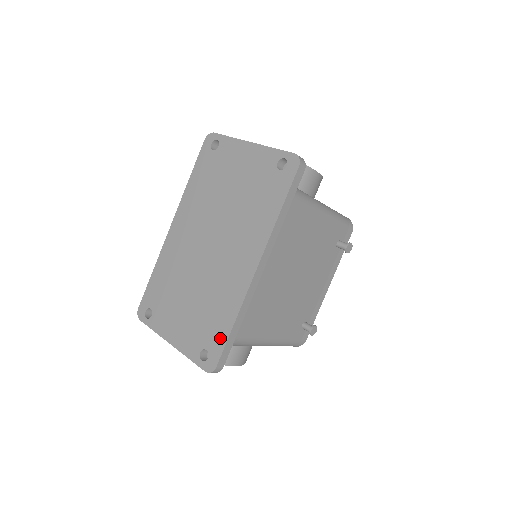
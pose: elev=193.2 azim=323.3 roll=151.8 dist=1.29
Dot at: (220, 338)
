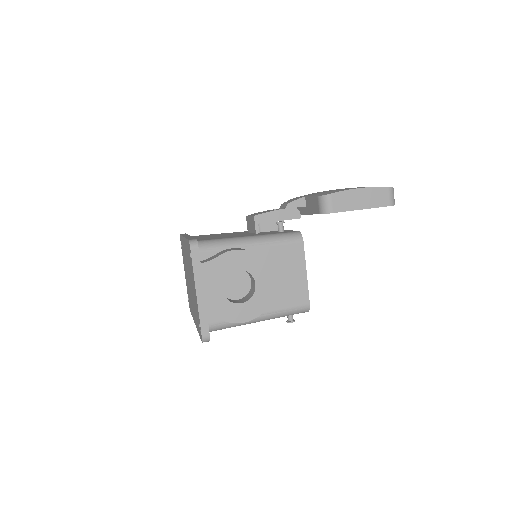
Dot at: (190, 309)
